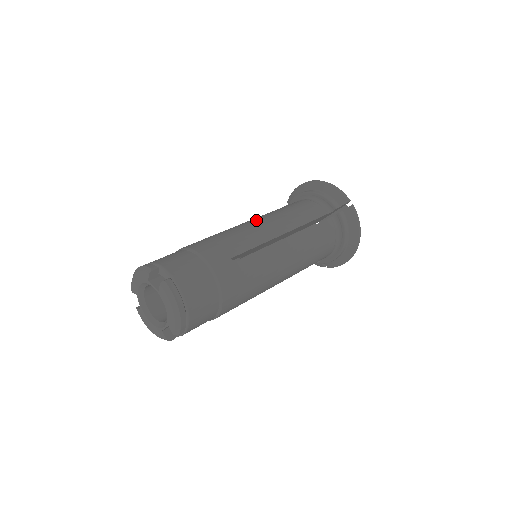
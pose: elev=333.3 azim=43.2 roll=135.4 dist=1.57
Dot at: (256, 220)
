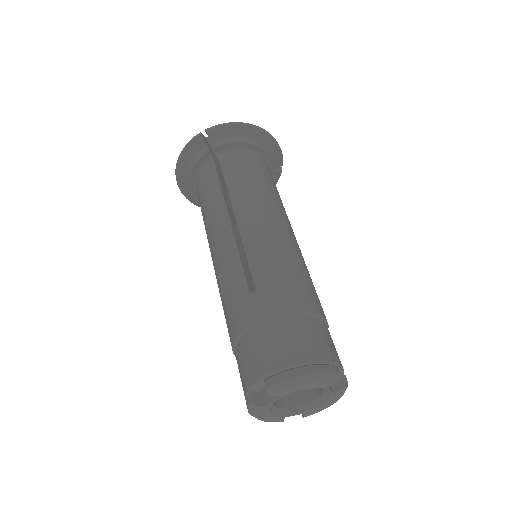
Dot at: (282, 222)
